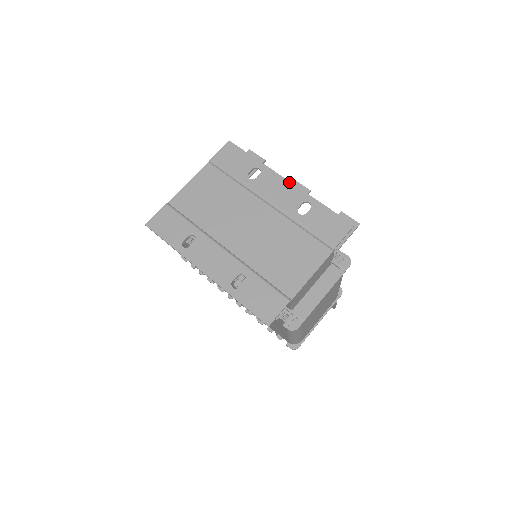
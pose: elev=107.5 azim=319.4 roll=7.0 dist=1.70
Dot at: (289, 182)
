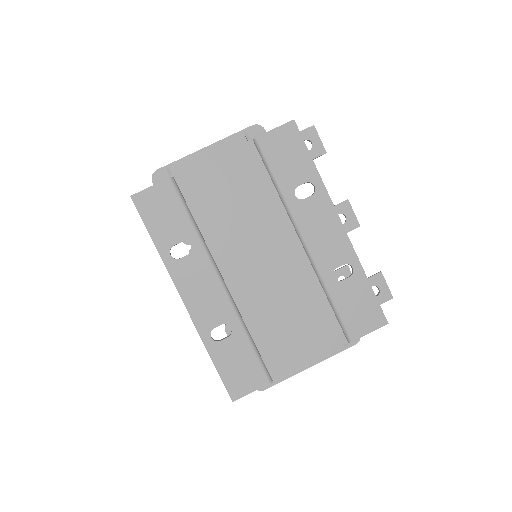
Dot at: (342, 226)
